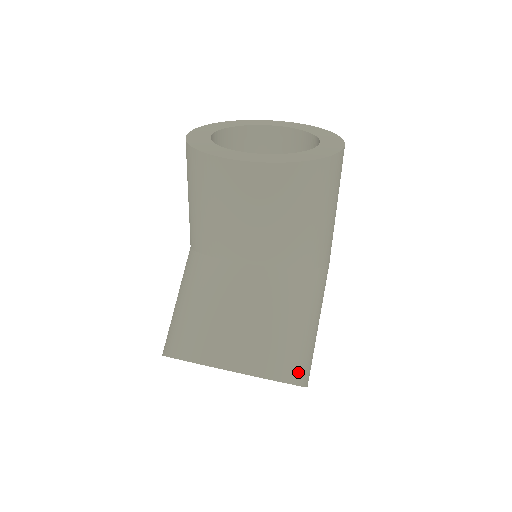
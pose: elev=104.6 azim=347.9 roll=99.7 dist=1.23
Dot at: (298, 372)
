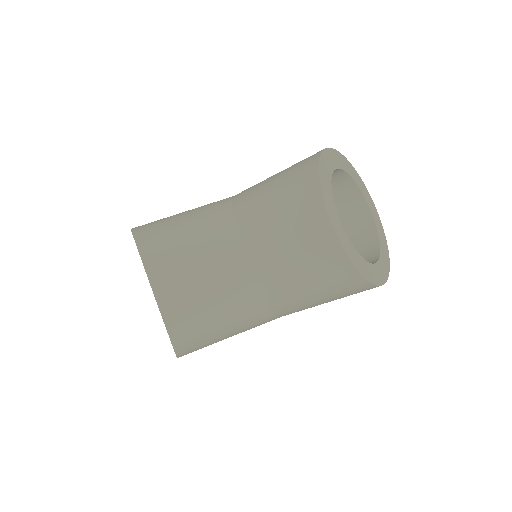
Dot at: (186, 348)
